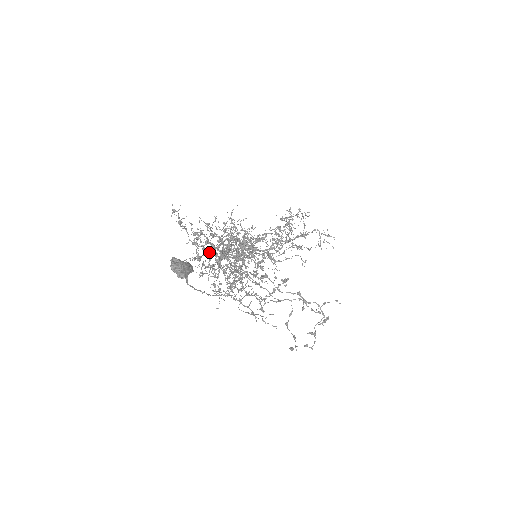
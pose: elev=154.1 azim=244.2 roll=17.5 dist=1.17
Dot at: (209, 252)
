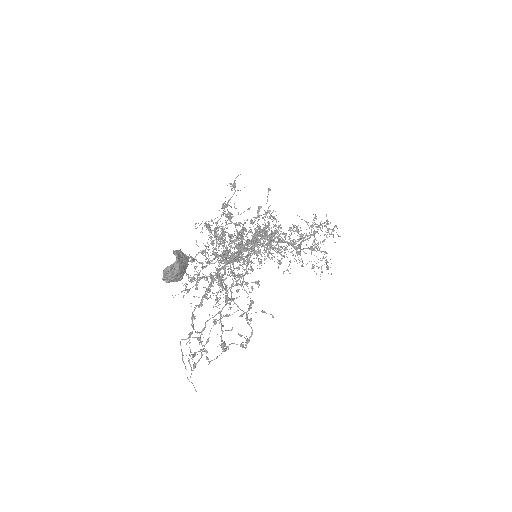
Dot at: (221, 238)
